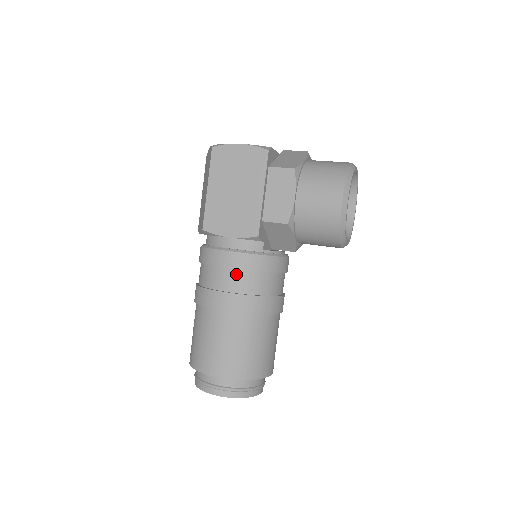
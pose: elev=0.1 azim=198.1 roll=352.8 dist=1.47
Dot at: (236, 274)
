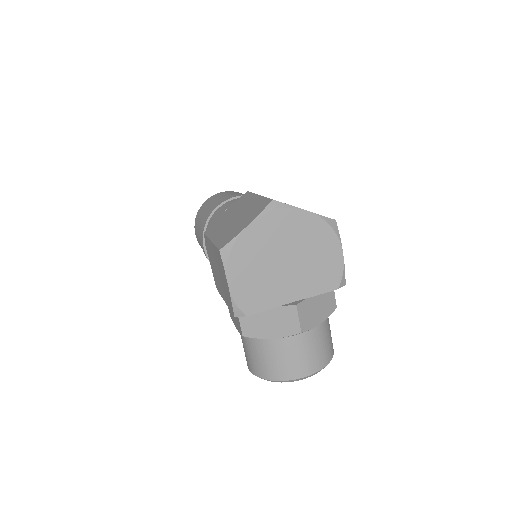
Dot at: occluded
